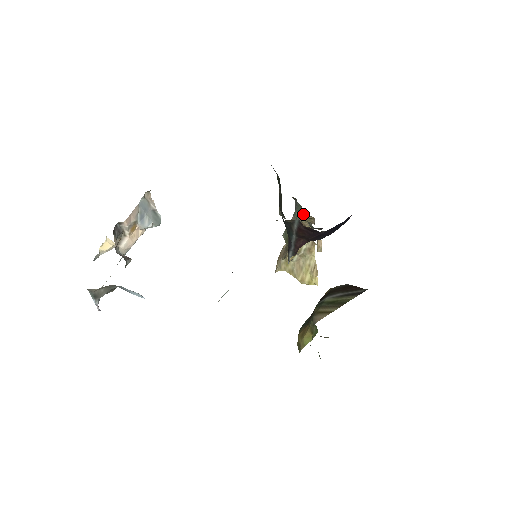
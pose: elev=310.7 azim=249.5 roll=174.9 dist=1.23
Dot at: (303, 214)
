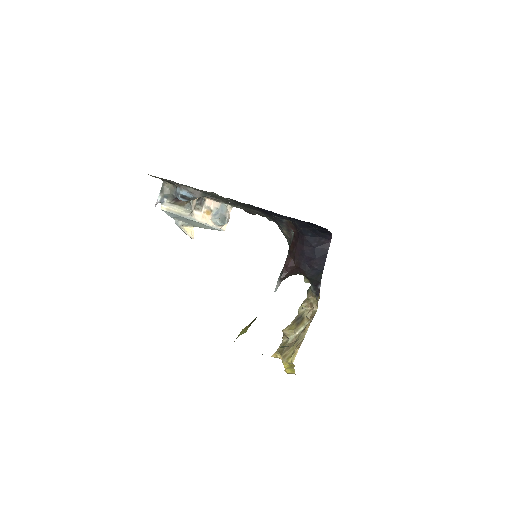
Dot at: occluded
